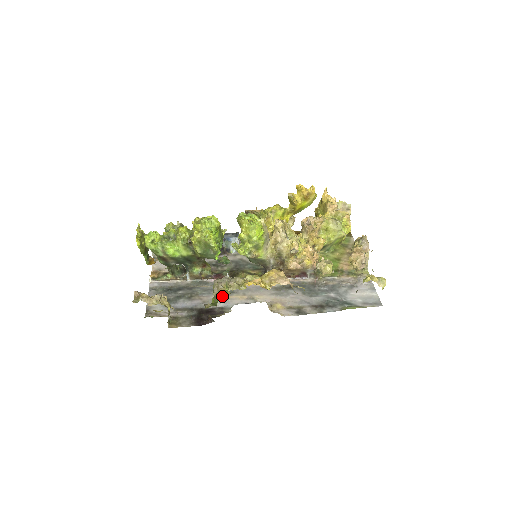
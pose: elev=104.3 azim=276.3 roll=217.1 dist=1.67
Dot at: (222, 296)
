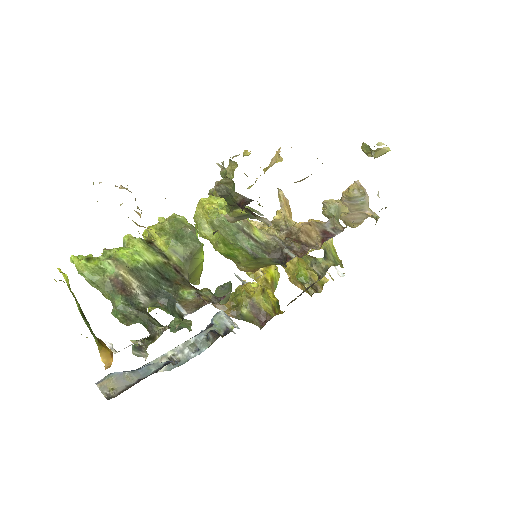
Dot at: occluded
